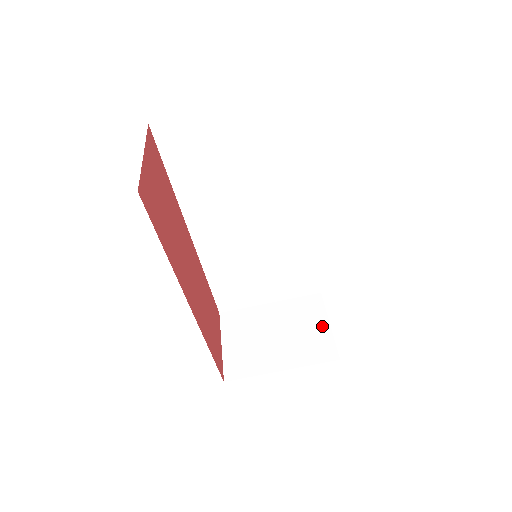
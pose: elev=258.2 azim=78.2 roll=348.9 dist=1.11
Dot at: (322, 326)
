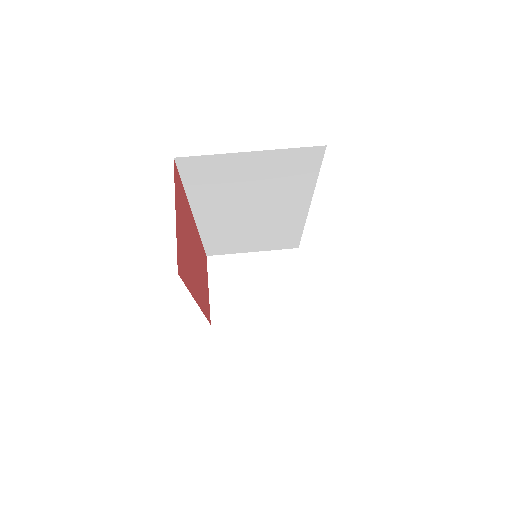
Dot at: (296, 283)
